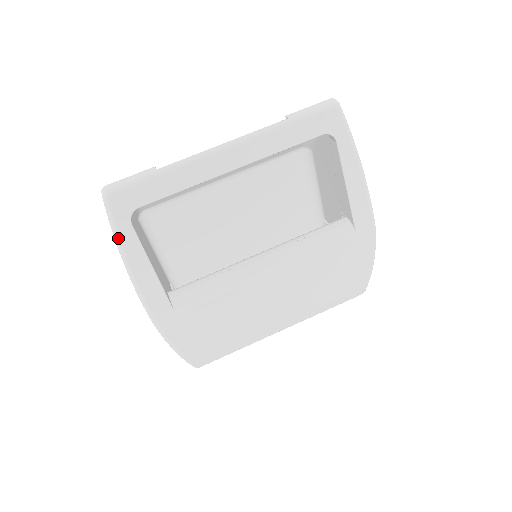
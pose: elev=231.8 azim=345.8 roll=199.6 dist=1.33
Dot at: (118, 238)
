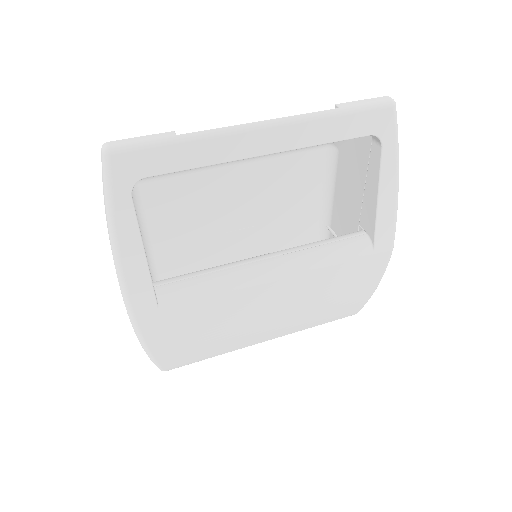
Dot at: (111, 210)
